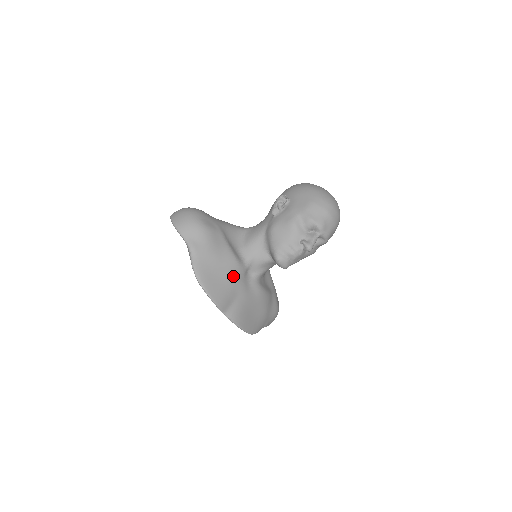
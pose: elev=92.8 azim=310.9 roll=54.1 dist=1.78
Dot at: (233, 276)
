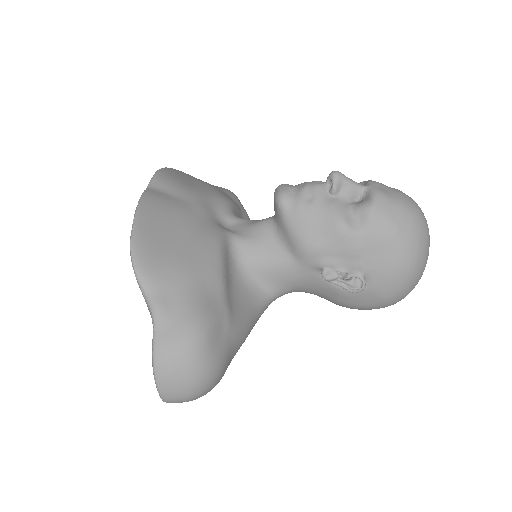
Dot at: (208, 197)
